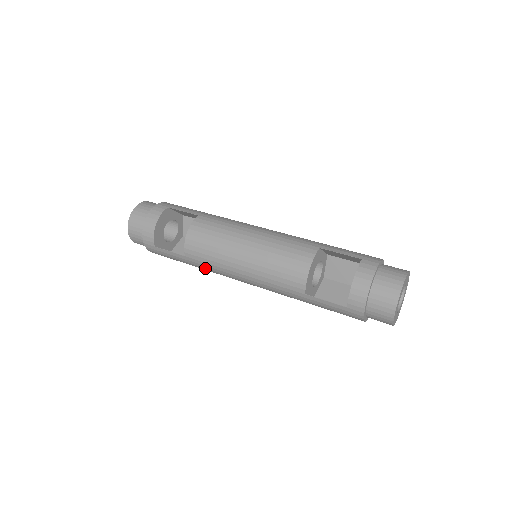
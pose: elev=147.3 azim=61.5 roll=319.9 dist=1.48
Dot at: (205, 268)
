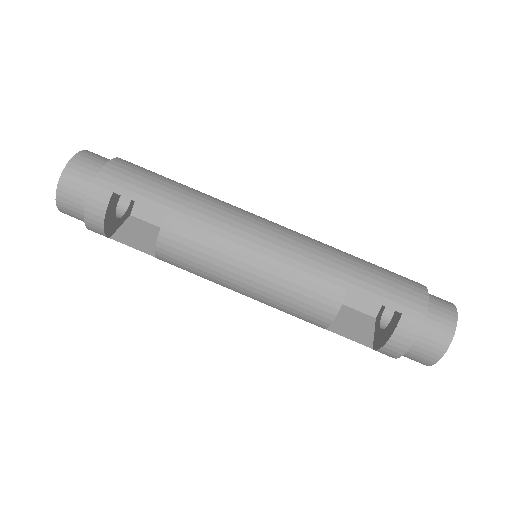
Dot at: occluded
